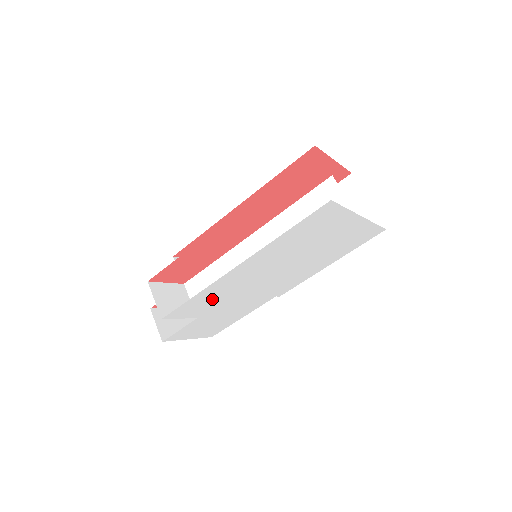
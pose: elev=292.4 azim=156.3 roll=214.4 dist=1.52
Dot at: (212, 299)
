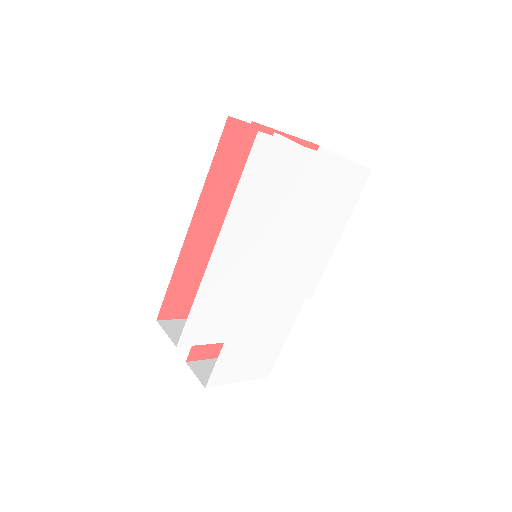
Dot at: (221, 308)
